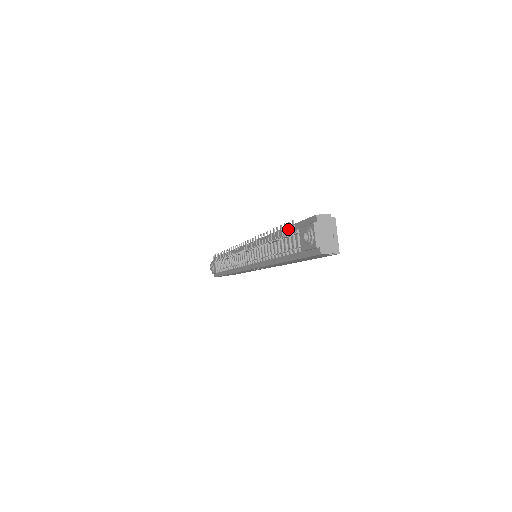
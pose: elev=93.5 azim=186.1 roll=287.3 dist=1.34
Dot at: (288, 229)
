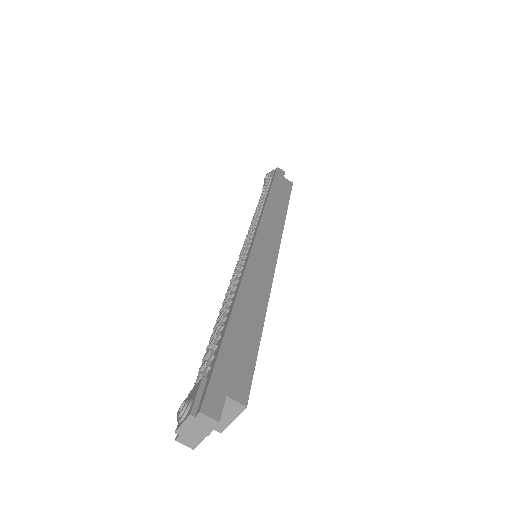
Dot at: (205, 354)
